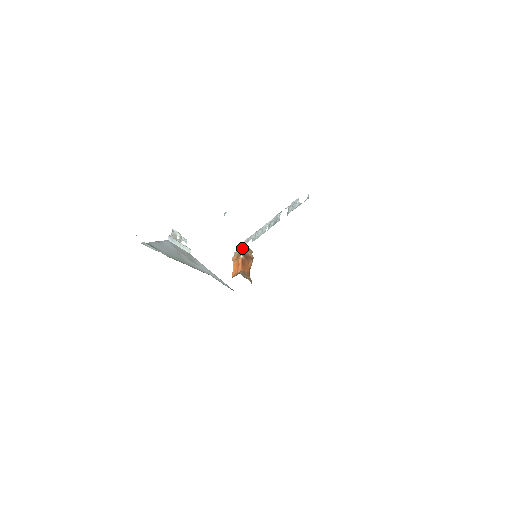
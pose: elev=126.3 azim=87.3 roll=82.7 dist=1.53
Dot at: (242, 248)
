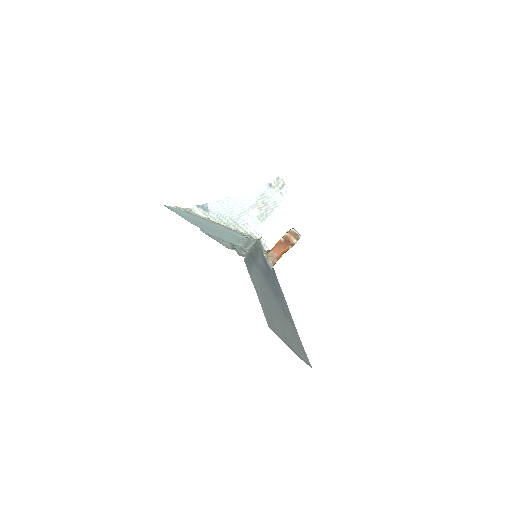
Dot at: occluded
